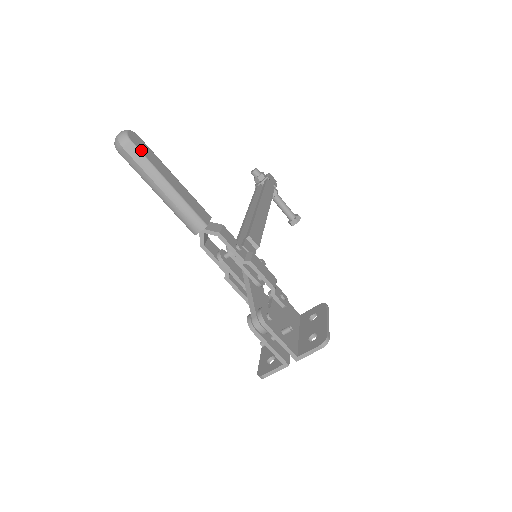
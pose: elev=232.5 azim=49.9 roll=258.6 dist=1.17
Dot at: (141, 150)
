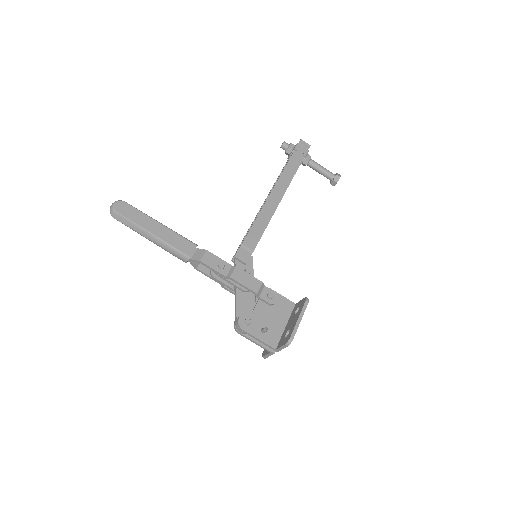
Dot at: (126, 216)
